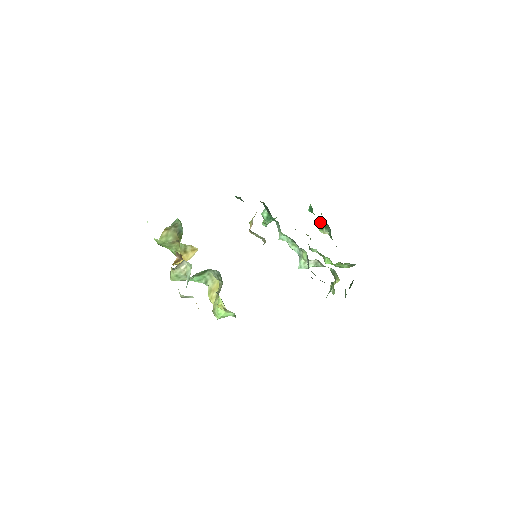
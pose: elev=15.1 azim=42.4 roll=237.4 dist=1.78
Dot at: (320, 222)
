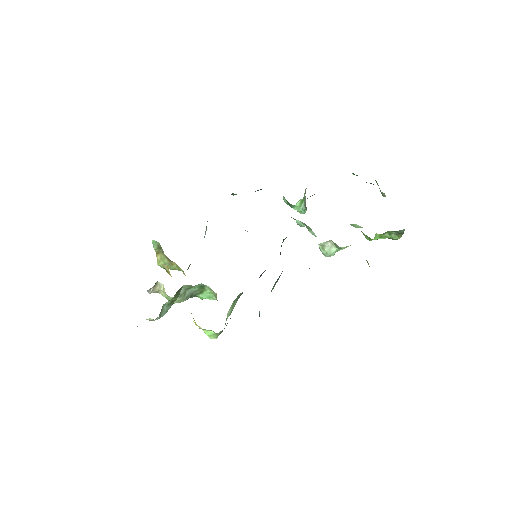
Dot at: occluded
